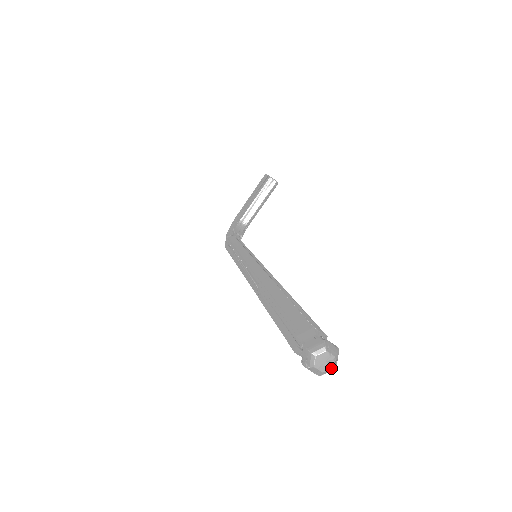
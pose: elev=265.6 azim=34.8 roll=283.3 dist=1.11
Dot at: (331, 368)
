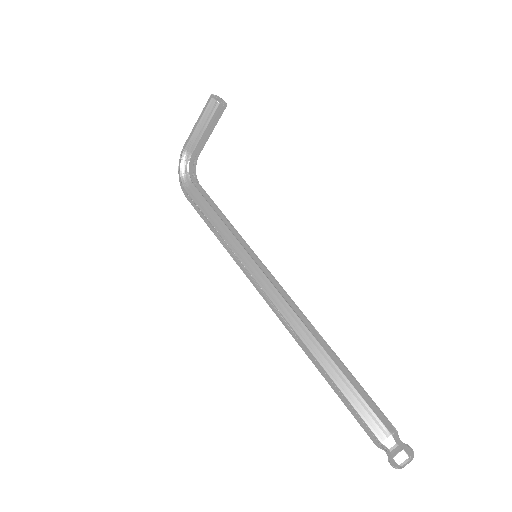
Dot at: occluded
